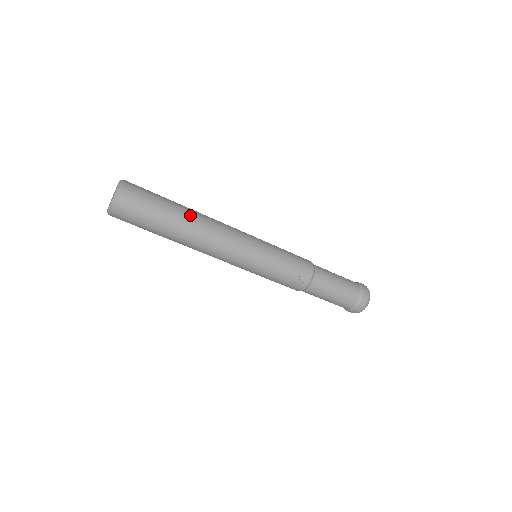
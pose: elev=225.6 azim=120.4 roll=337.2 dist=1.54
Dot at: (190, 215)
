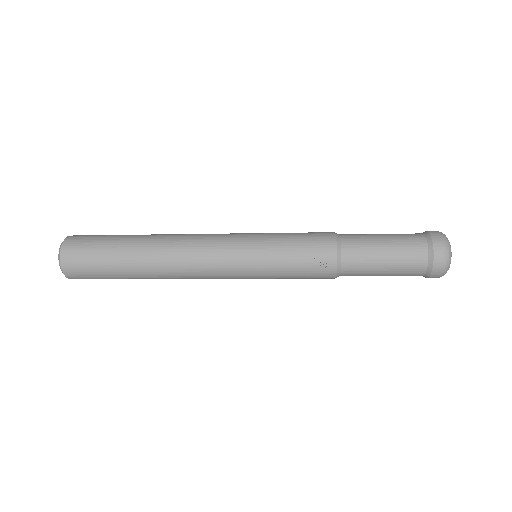
Dot at: (147, 241)
